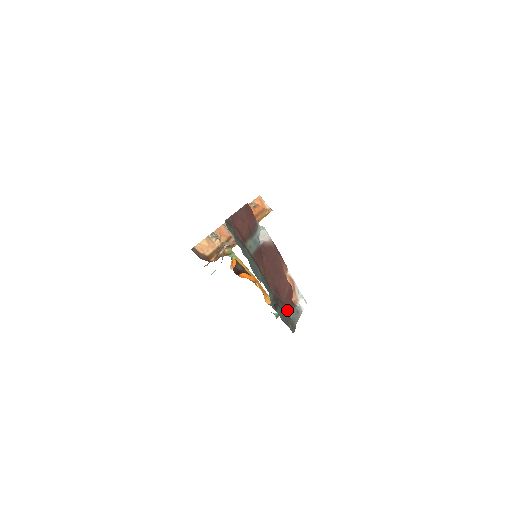
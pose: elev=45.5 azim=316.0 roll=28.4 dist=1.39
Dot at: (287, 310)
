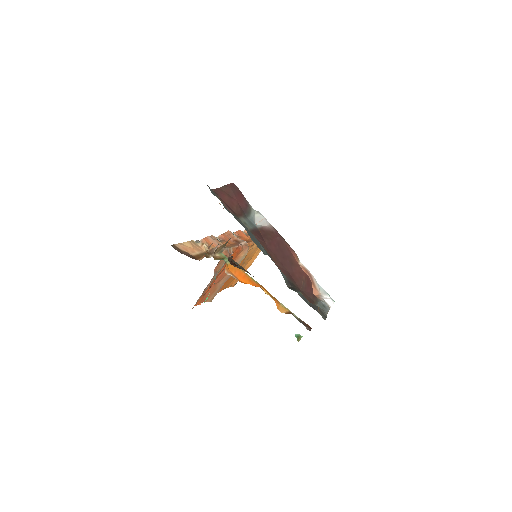
Dot at: (309, 300)
